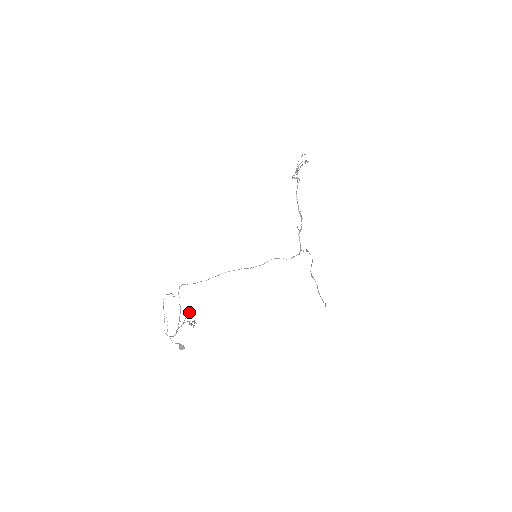
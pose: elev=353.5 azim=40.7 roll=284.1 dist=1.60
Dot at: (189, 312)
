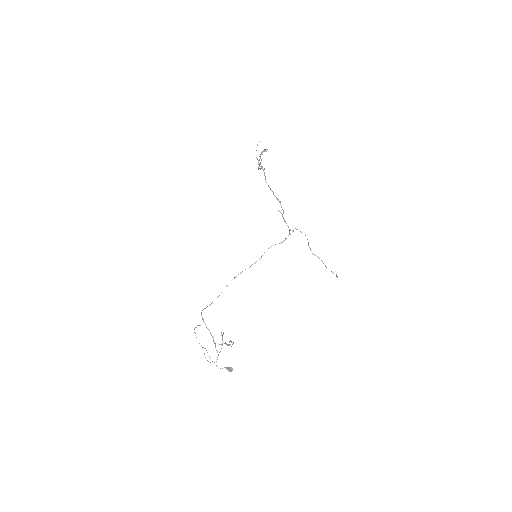
Dot at: (222, 335)
